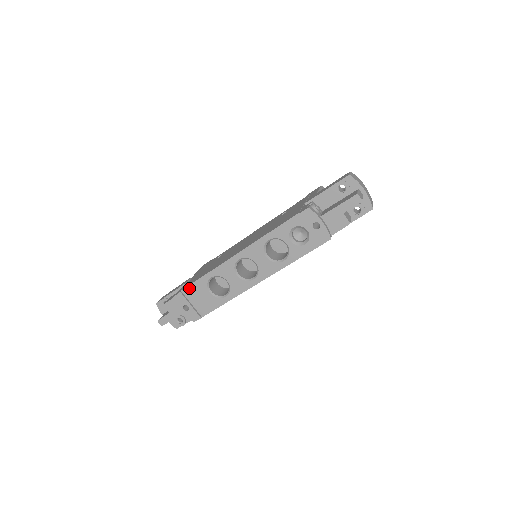
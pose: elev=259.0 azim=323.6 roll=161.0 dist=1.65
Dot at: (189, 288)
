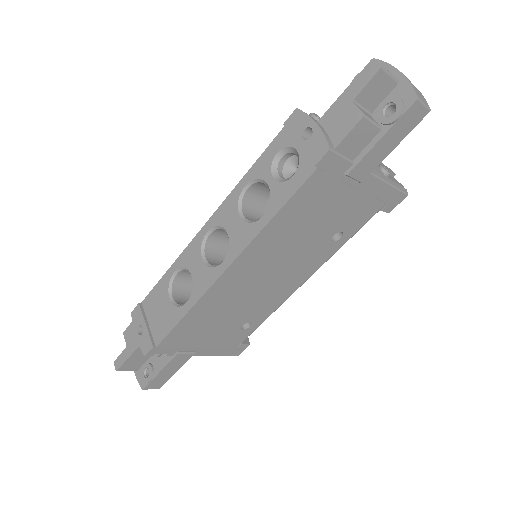
Dot at: (150, 296)
